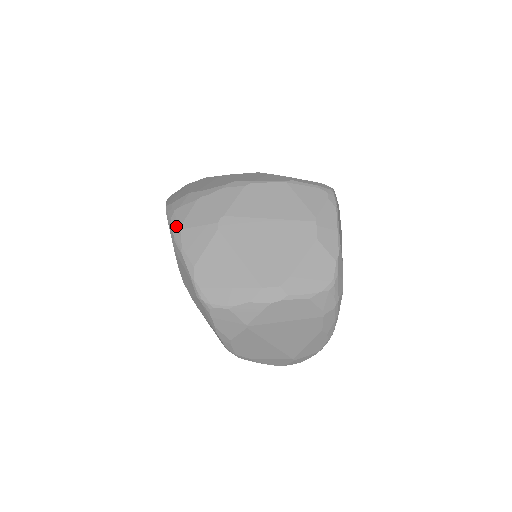
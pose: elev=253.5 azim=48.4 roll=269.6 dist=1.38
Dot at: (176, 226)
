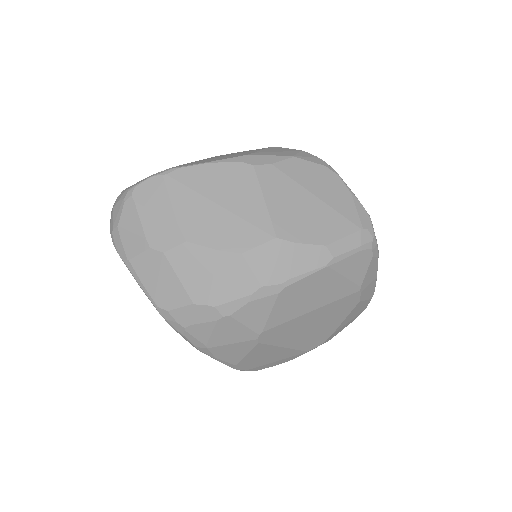
Dot at: (198, 344)
